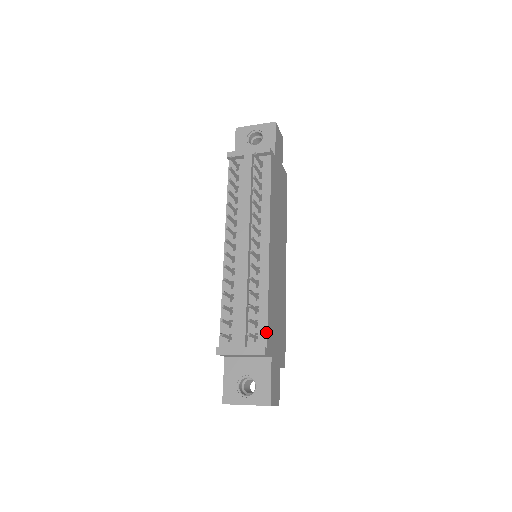
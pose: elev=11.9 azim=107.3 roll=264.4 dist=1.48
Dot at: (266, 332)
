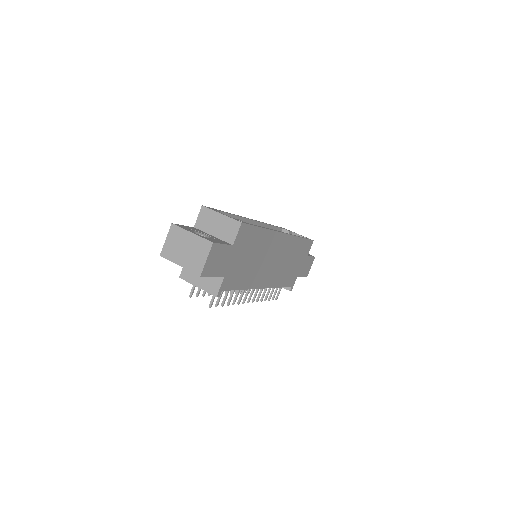
Dot at: occluded
